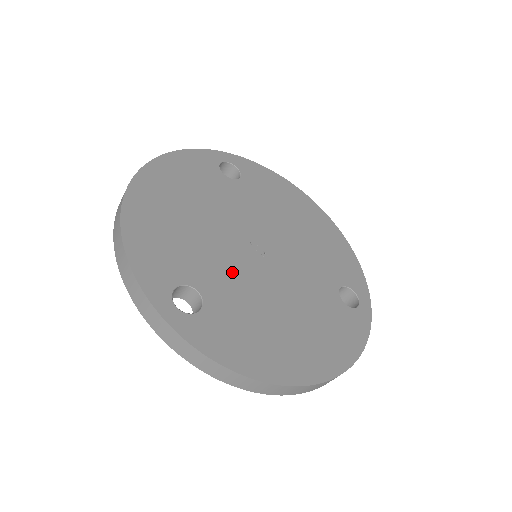
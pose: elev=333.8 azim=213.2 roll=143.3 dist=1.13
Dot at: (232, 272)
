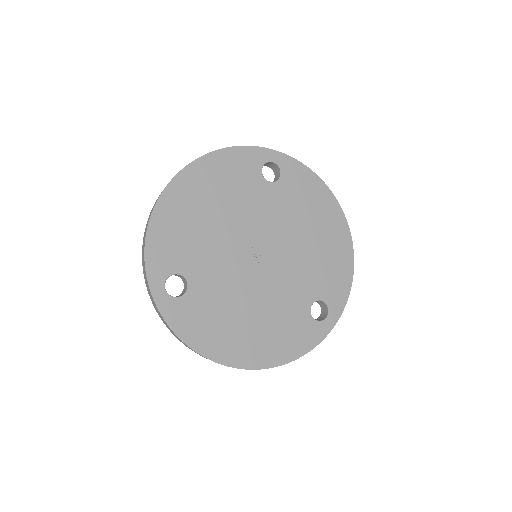
Dot at: (223, 270)
